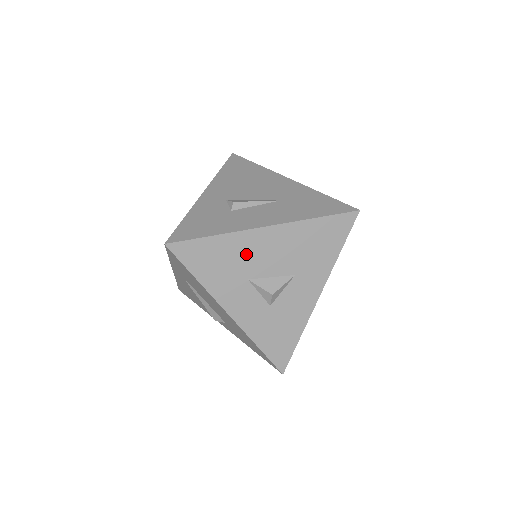
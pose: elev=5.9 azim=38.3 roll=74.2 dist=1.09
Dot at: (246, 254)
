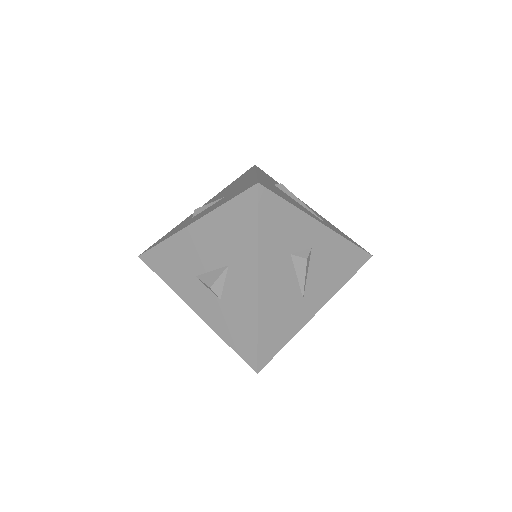
Dot at: (186, 253)
